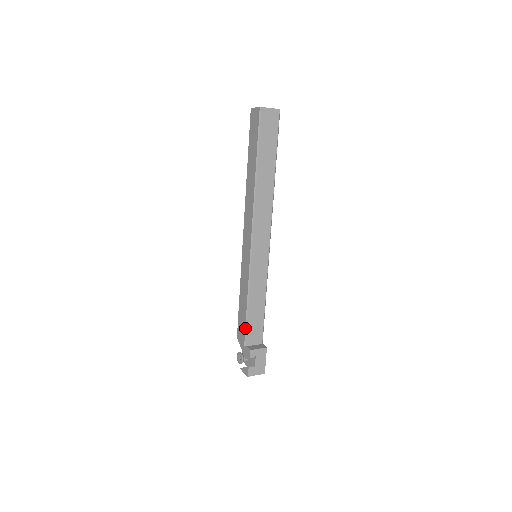
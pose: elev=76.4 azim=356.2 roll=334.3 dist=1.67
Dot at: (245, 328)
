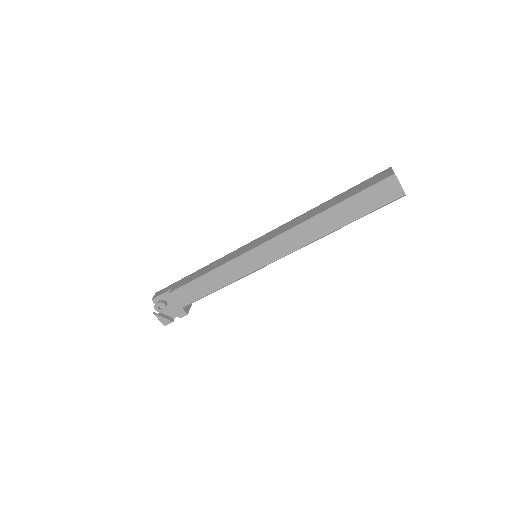
Dot at: (197, 300)
